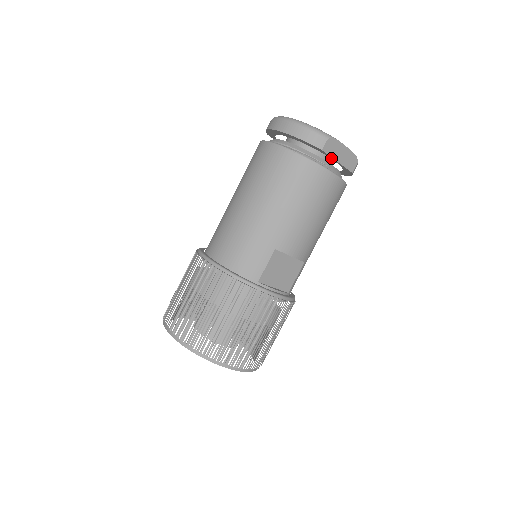
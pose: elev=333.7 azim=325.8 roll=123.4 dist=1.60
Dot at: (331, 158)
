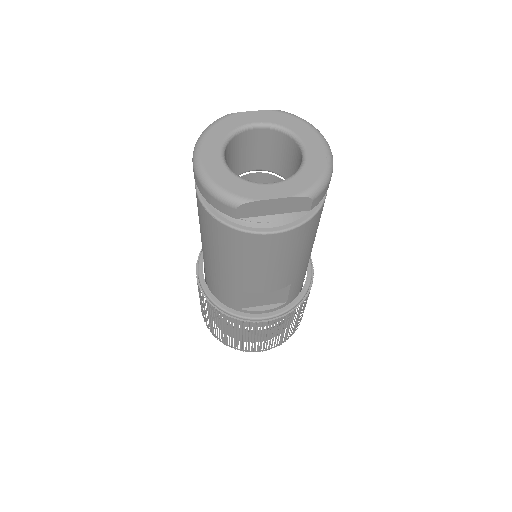
Dot at: (263, 211)
